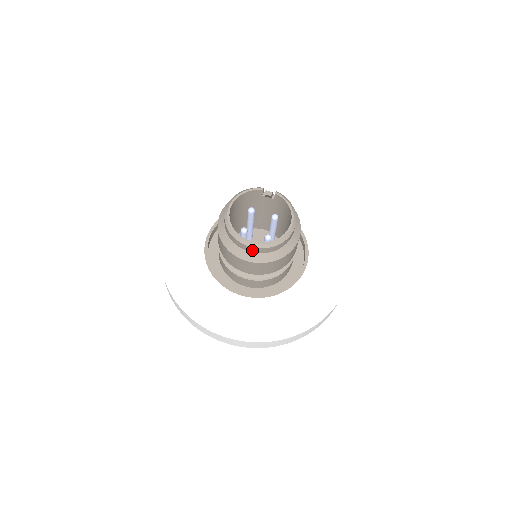
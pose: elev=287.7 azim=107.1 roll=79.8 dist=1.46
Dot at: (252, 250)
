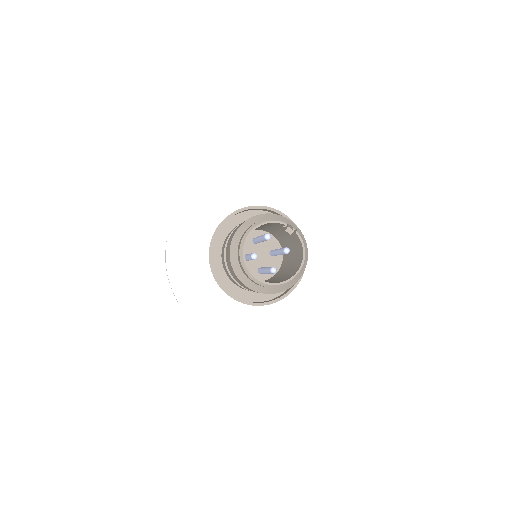
Dot at: (255, 283)
